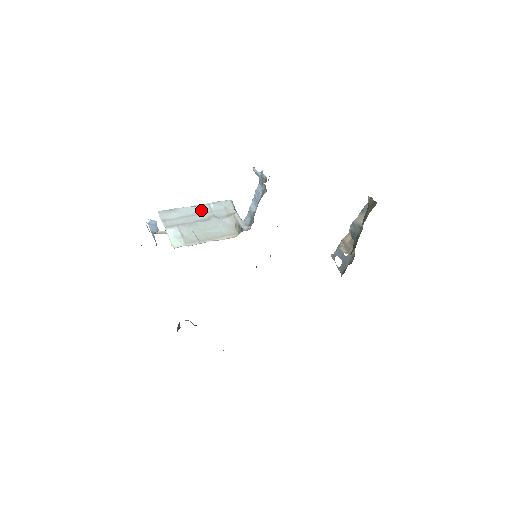
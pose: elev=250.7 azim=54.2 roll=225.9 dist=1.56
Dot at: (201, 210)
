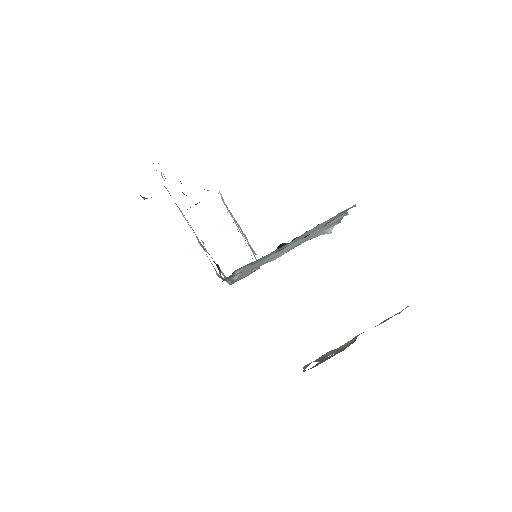
Dot at: occluded
